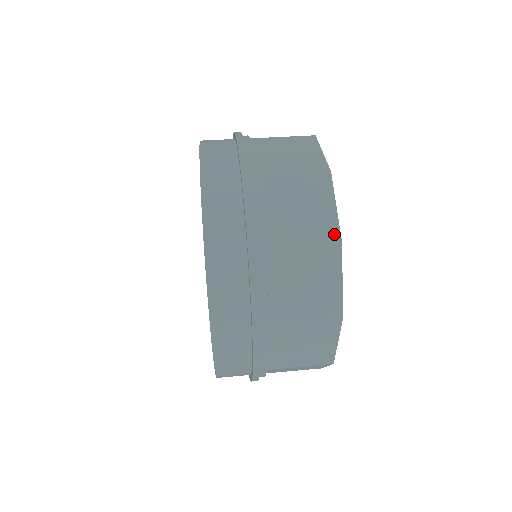
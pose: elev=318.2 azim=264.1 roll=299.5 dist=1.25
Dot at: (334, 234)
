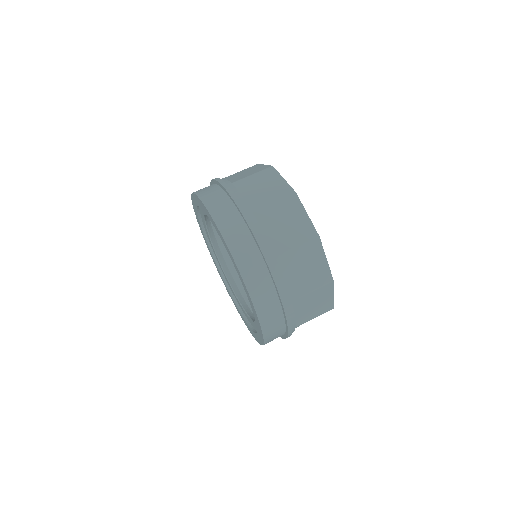
Dot at: (313, 232)
